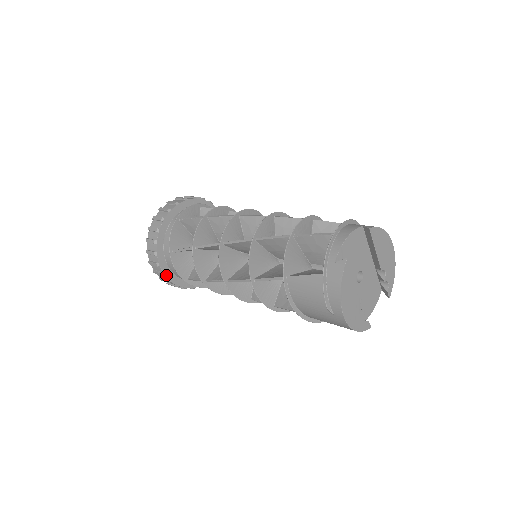
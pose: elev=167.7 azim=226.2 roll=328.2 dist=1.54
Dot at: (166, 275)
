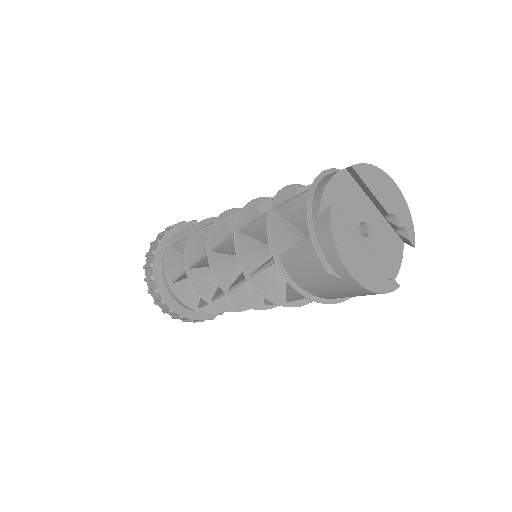
Dot at: (175, 311)
